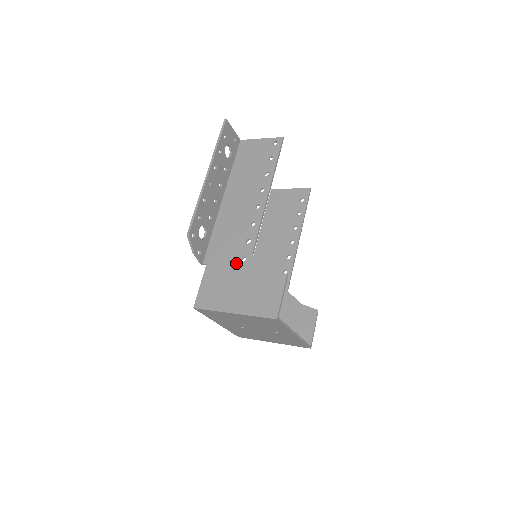
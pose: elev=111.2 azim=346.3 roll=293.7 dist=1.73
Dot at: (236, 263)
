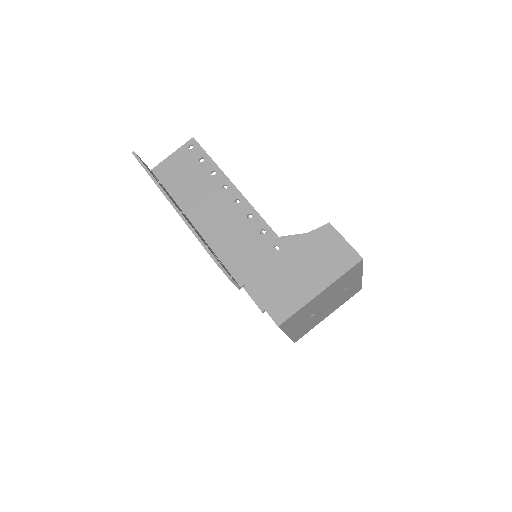
Dot at: (273, 257)
